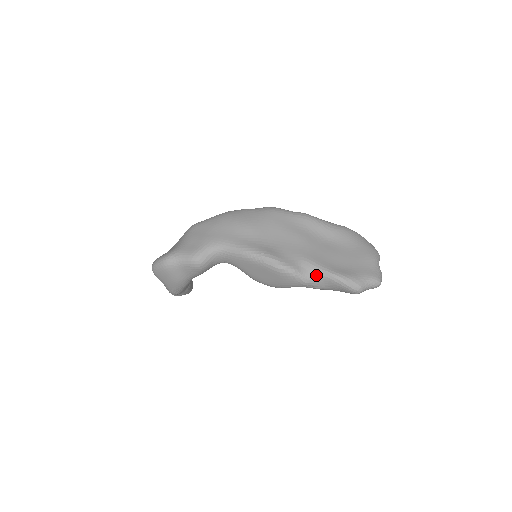
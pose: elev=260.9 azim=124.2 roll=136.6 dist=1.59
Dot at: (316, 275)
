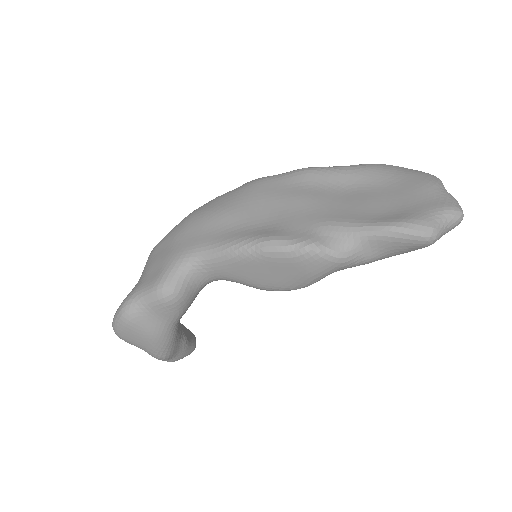
Dot at: (352, 240)
